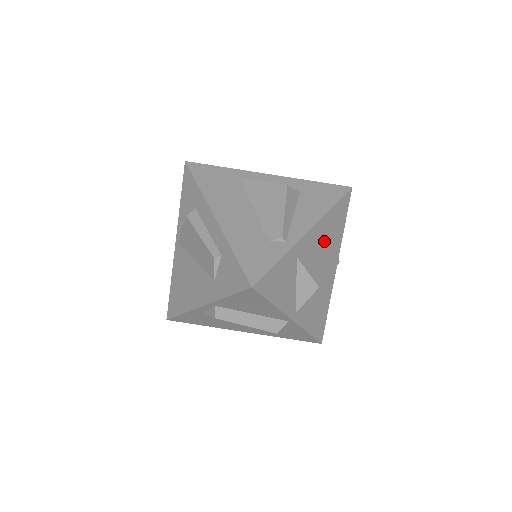
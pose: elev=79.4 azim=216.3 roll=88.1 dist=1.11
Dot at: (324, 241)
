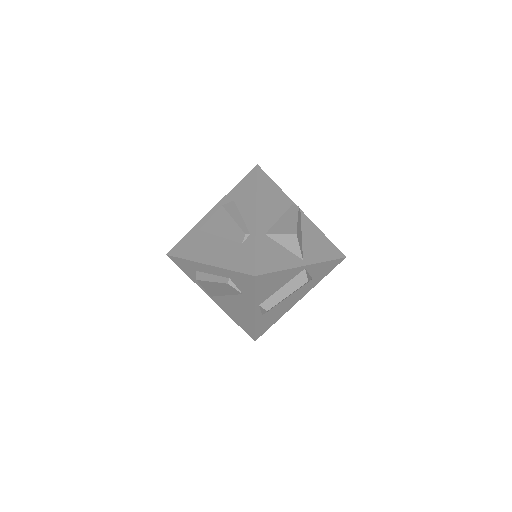
Dot at: (274, 208)
